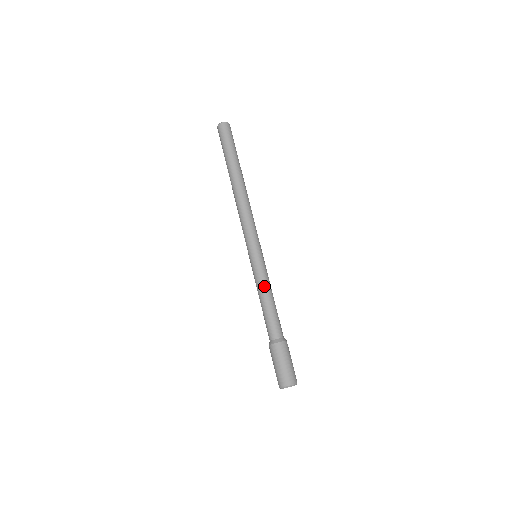
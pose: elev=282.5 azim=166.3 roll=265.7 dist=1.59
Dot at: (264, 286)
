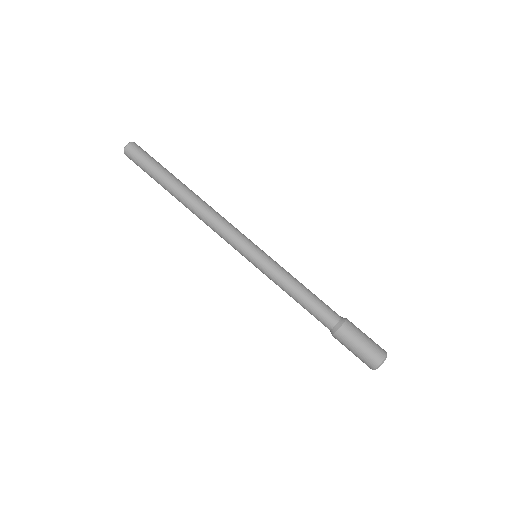
Dot at: (283, 284)
